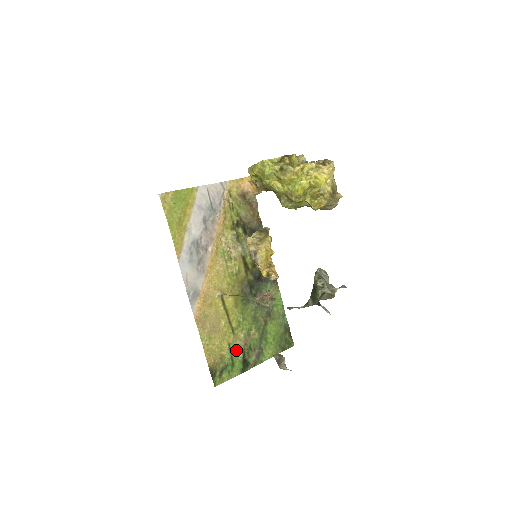
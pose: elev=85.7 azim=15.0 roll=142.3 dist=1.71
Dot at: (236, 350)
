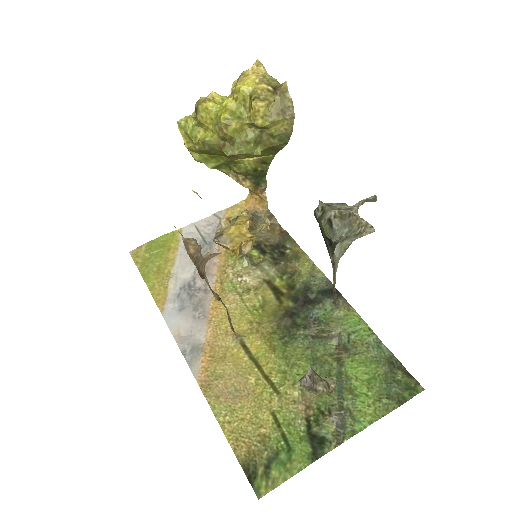
Dot at: (290, 421)
